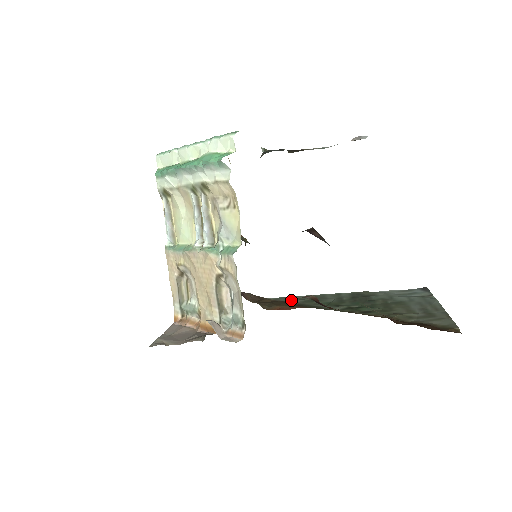
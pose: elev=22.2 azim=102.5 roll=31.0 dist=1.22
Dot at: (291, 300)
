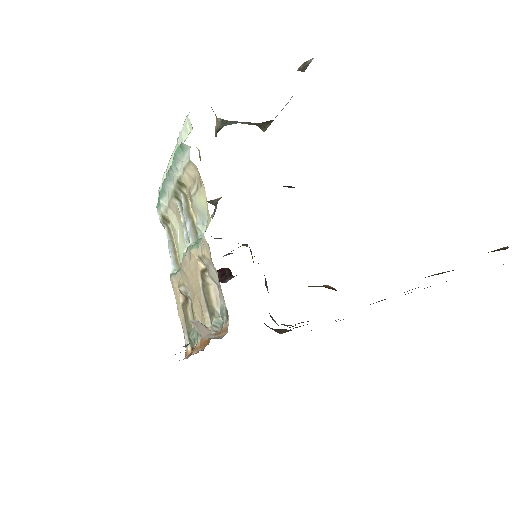
Dot at: occluded
